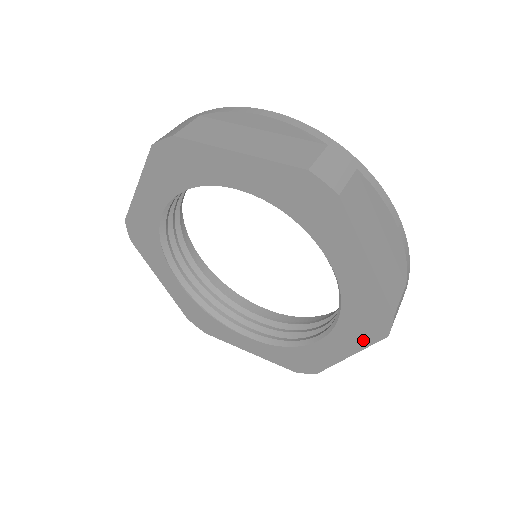
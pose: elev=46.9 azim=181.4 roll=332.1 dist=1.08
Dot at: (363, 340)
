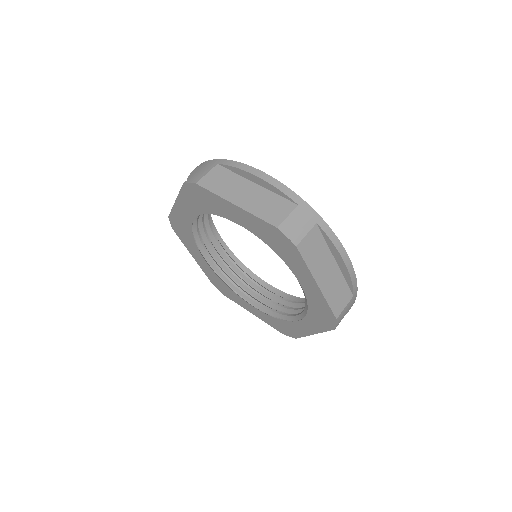
Dot at: (300, 262)
